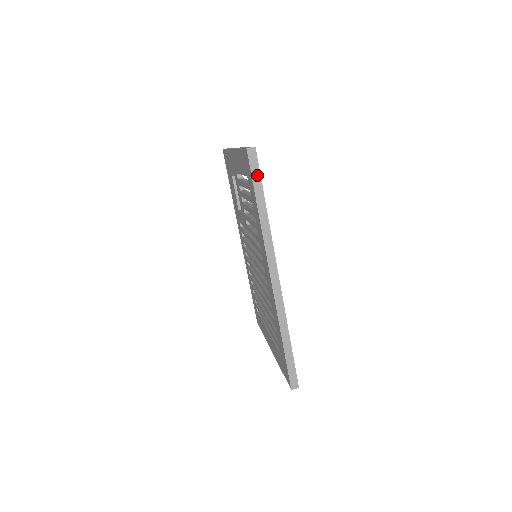
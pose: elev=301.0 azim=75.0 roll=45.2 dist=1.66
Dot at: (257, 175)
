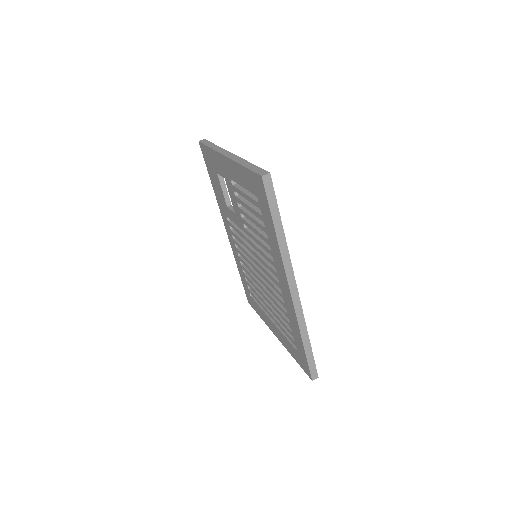
Dot at: (273, 200)
